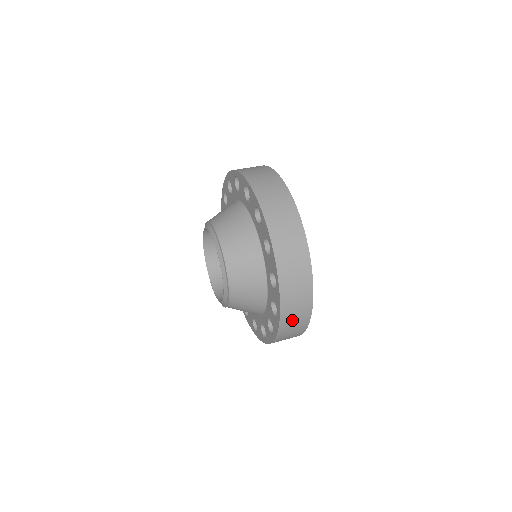
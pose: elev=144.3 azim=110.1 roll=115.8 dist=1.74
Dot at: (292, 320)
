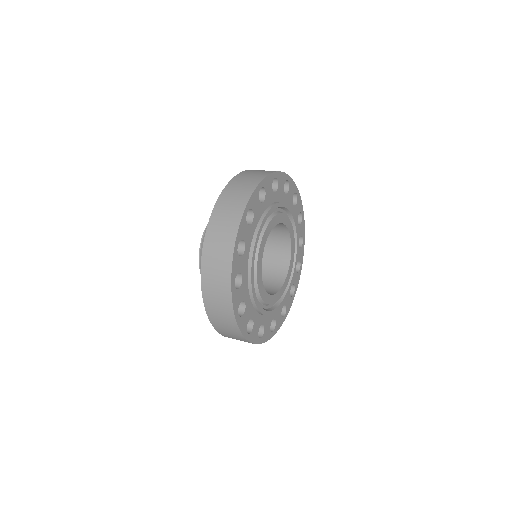
Dot at: (213, 289)
